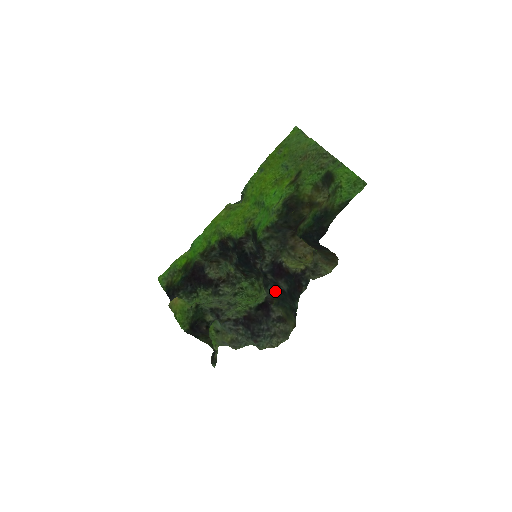
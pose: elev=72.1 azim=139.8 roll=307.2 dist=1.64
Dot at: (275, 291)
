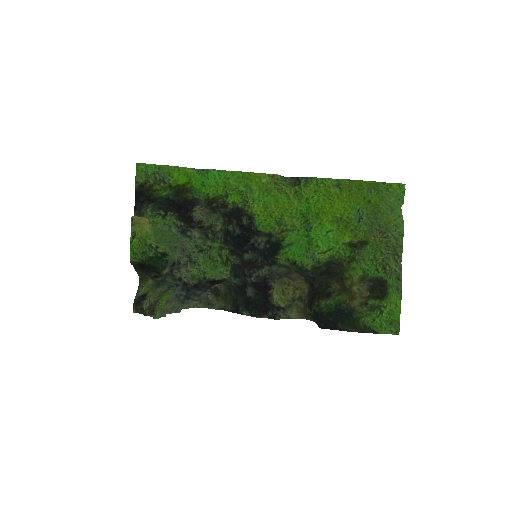
Dot at: (238, 285)
